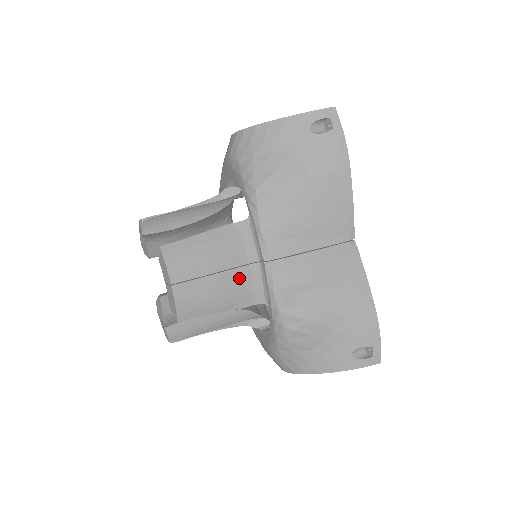
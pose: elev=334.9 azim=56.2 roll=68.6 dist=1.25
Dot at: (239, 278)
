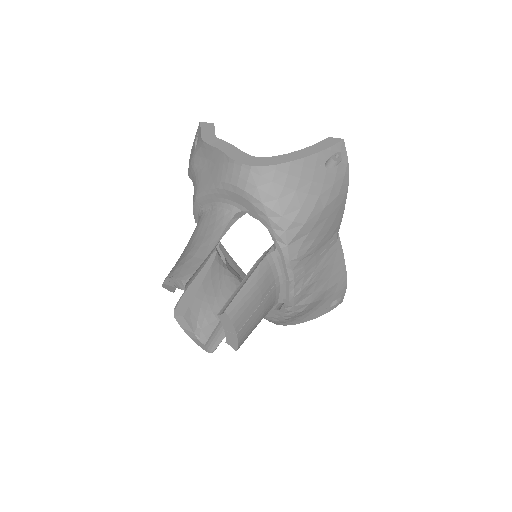
Dot at: (270, 298)
